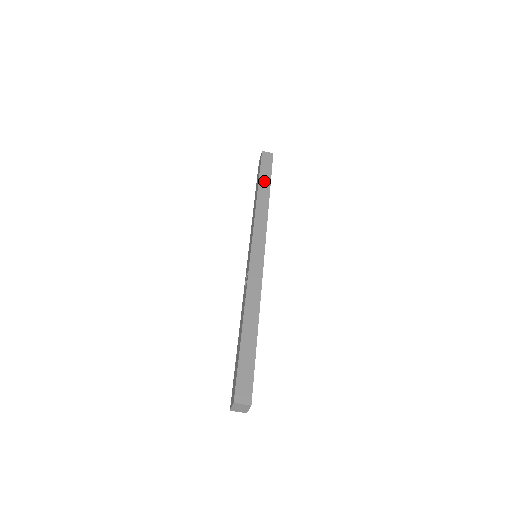
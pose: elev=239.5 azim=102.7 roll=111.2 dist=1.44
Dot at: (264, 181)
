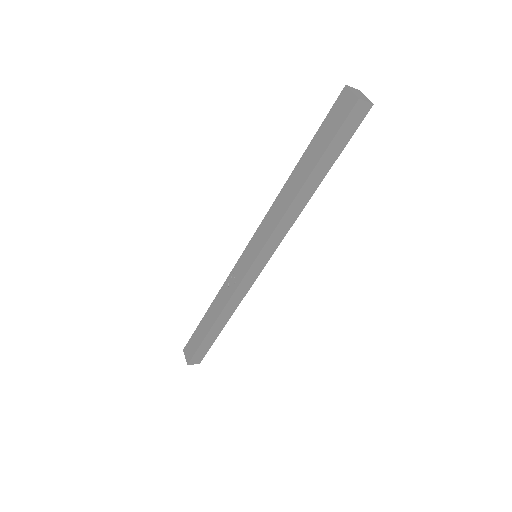
Dot at: (323, 167)
